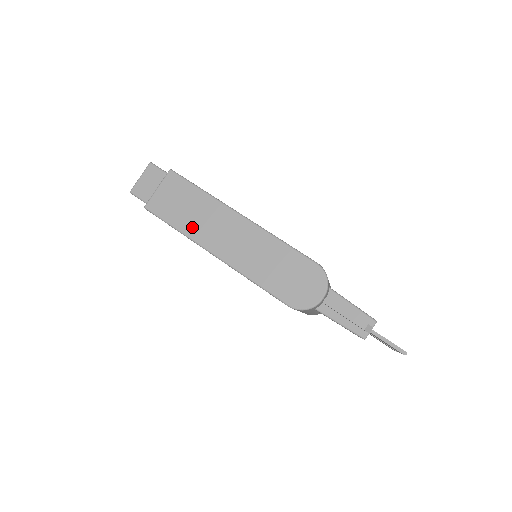
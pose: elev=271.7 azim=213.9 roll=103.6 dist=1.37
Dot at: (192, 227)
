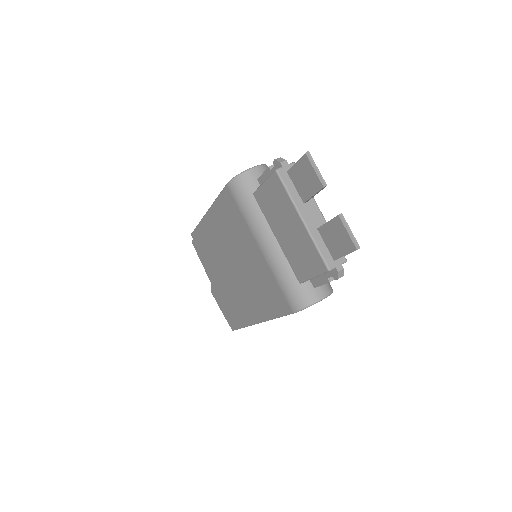
Dot at: occluded
